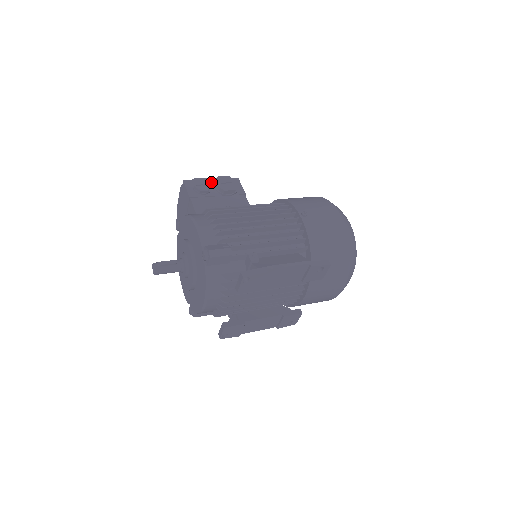
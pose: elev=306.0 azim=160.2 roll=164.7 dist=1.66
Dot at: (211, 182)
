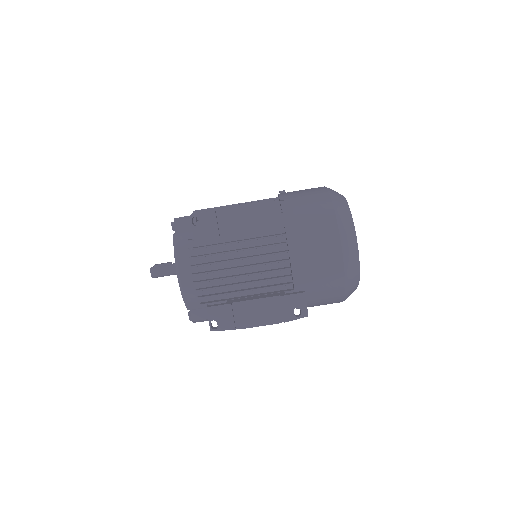
Dot at: occluded
